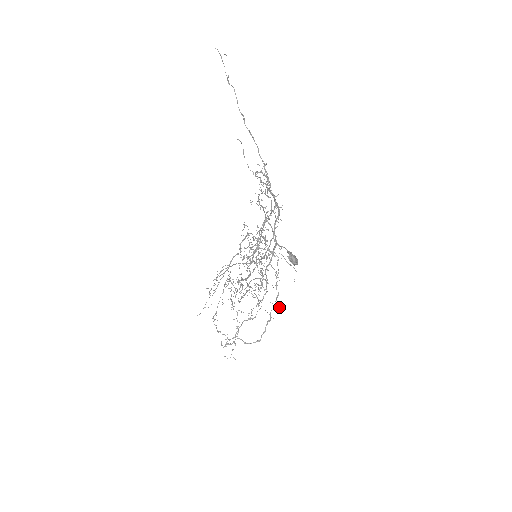
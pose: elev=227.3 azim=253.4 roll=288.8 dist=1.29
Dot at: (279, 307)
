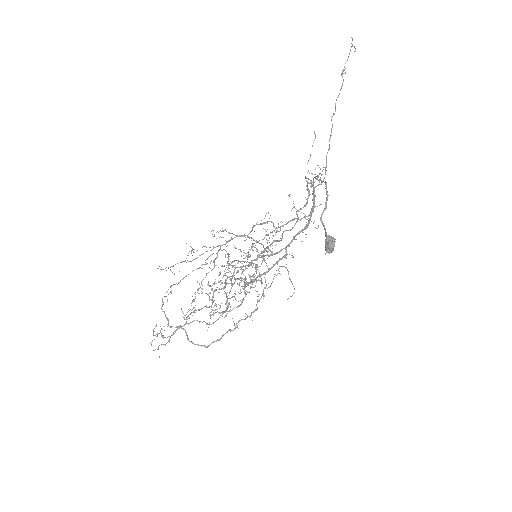
Dot at: occluded
